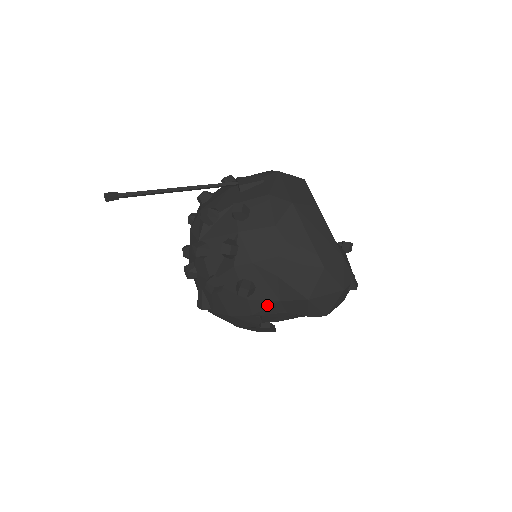
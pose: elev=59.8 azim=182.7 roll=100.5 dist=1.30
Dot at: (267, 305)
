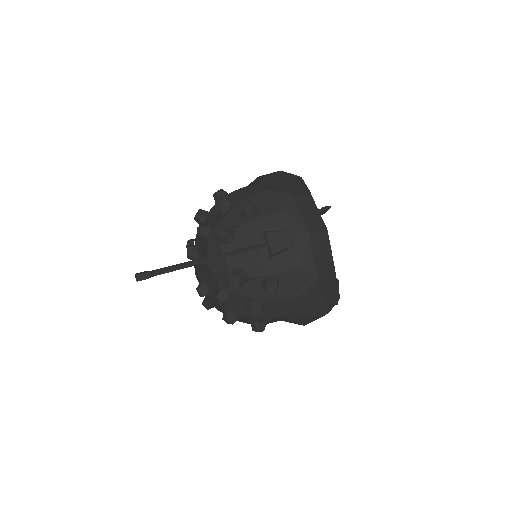
Dot at: occluded
